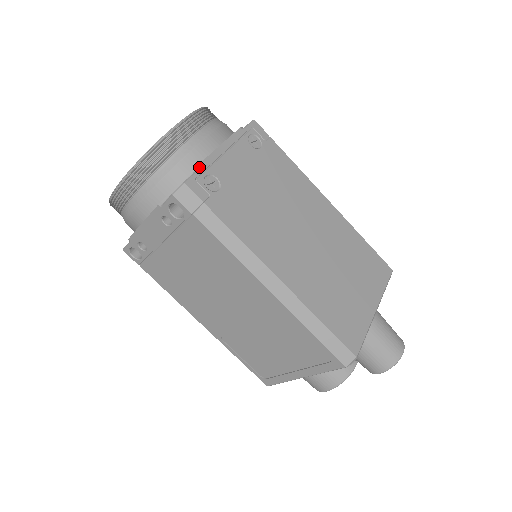
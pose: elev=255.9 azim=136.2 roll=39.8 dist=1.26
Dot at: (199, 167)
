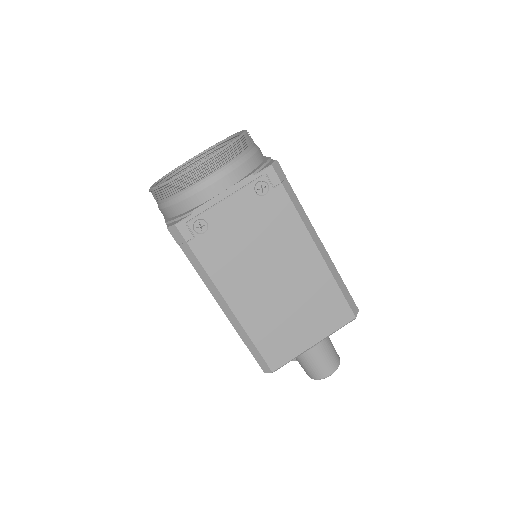
Dot at: (194, 212)
